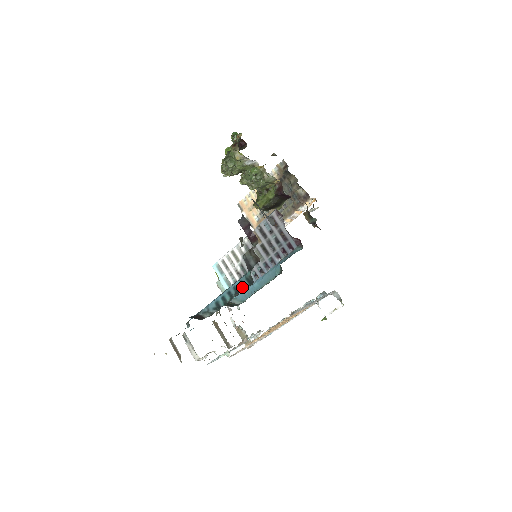
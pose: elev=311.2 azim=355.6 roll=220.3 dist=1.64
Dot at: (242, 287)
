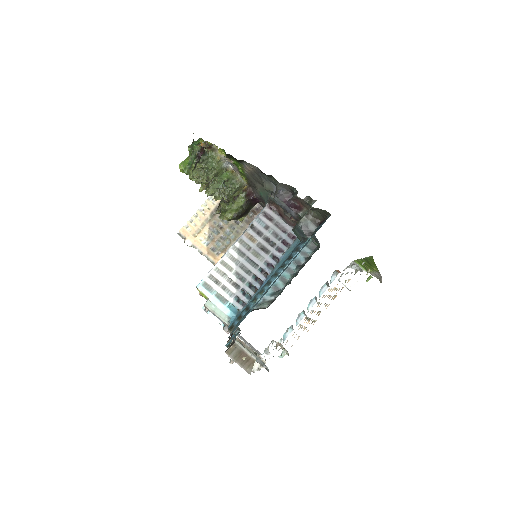
Dot at: (304, 257)
